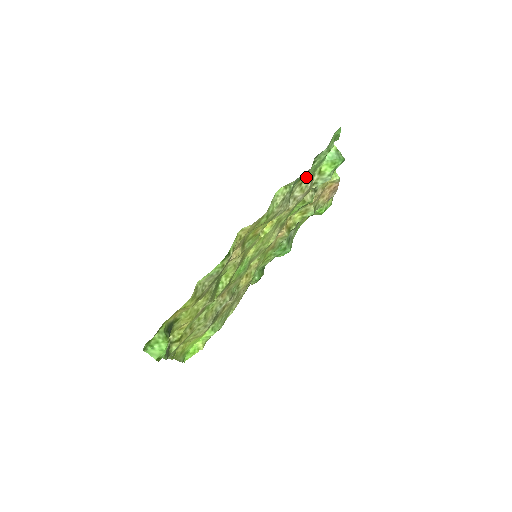
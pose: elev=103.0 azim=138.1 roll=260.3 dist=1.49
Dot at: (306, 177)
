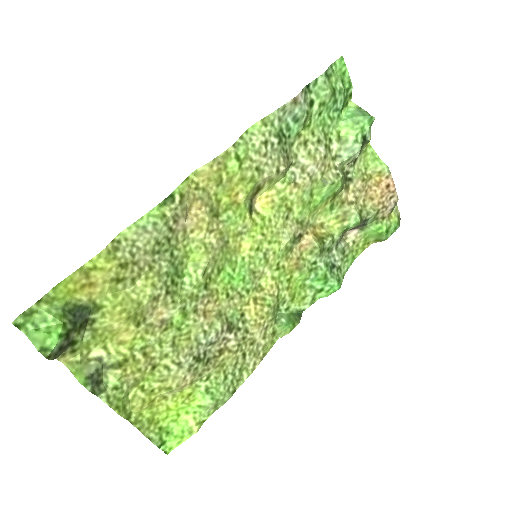
Dot at: (311, 134)
